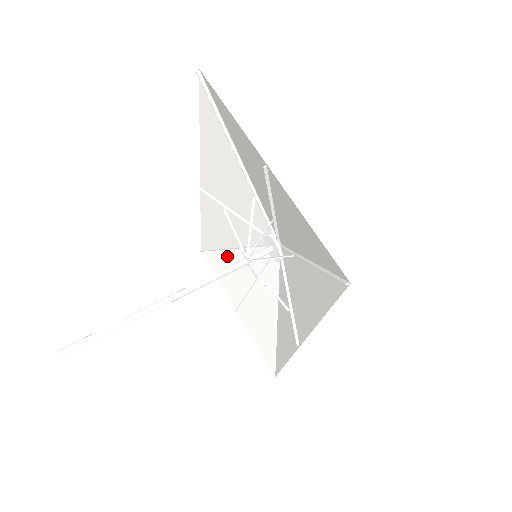
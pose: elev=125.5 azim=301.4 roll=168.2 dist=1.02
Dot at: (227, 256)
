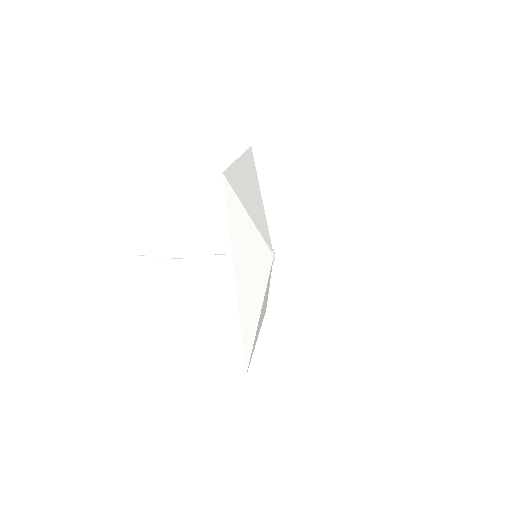
Dot at: (267, 297)
